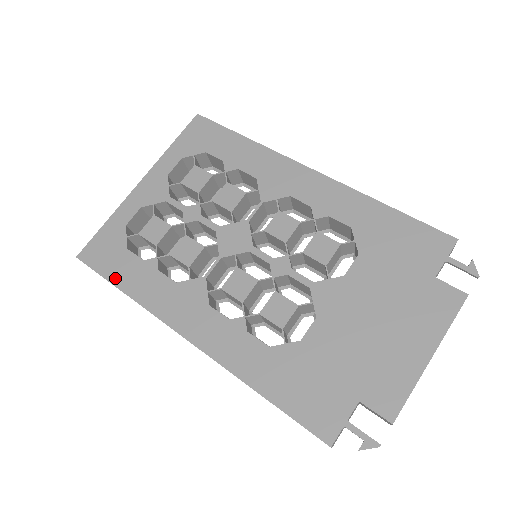
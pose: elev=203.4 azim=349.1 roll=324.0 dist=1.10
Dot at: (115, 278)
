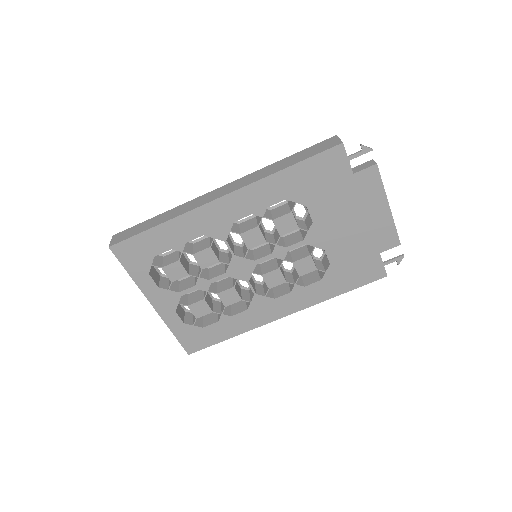
Dot at: (219, 339)
